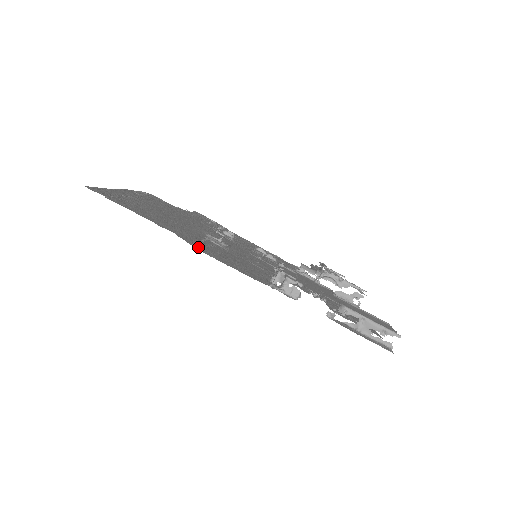
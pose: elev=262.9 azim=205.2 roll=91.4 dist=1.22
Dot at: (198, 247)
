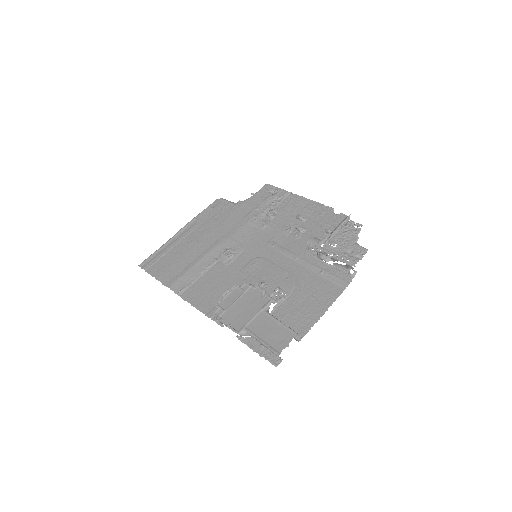
Dot at: (184, 291)
